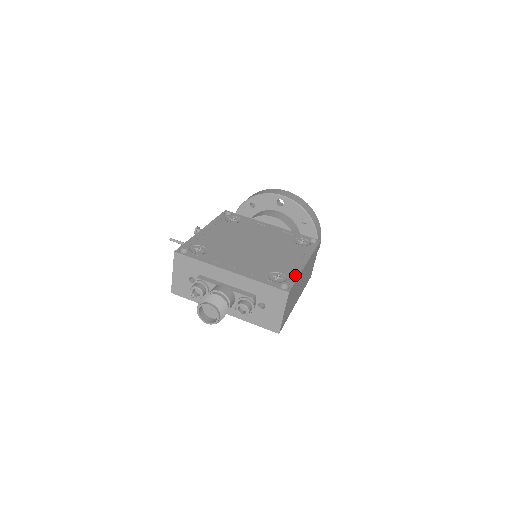
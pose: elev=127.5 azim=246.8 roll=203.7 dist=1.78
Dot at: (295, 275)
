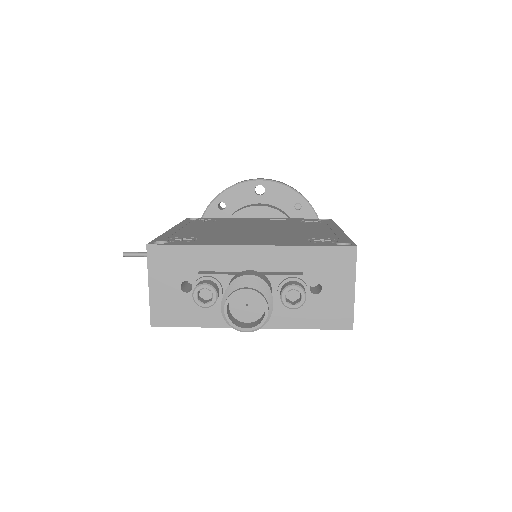
Dot at: (342, 236)
